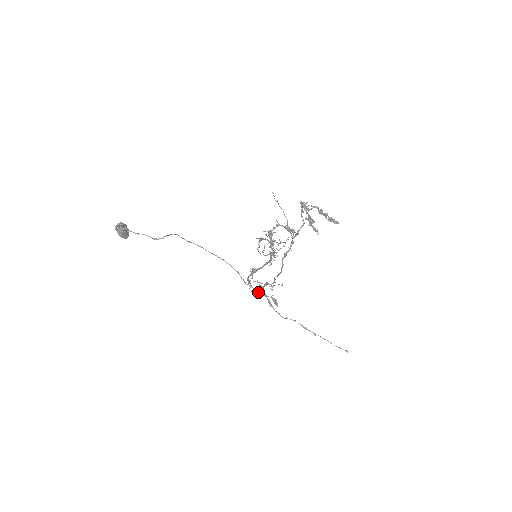
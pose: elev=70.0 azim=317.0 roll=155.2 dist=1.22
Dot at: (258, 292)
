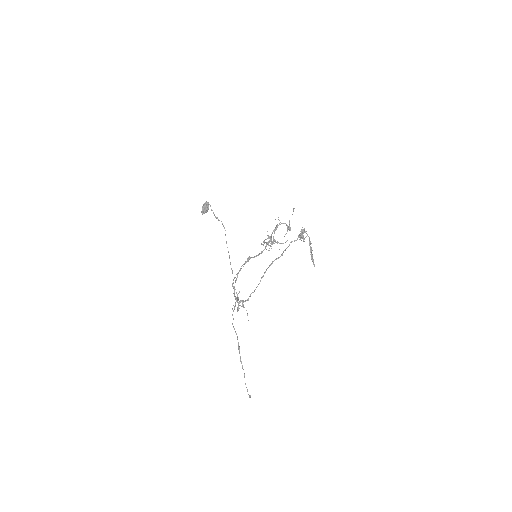
Dot at: (234, 295)
